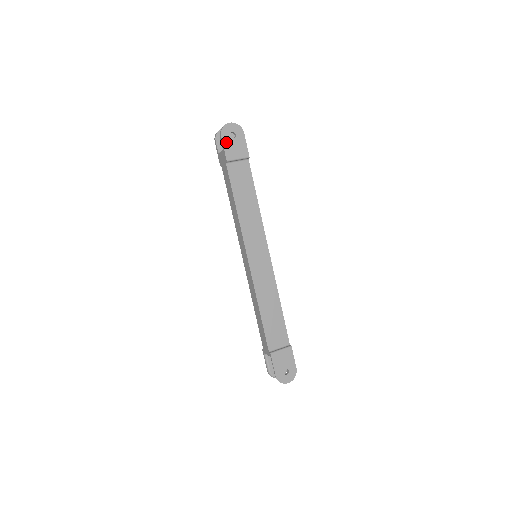
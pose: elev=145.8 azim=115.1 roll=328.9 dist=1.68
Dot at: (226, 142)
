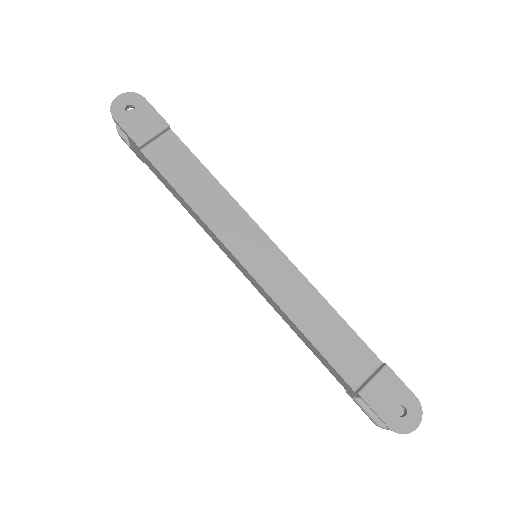
Dot at: (125, 123)
